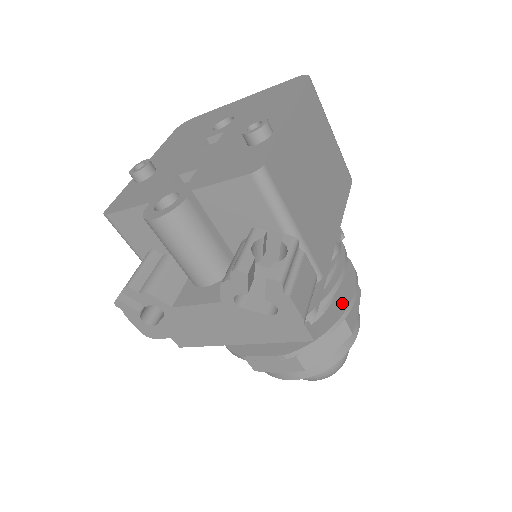
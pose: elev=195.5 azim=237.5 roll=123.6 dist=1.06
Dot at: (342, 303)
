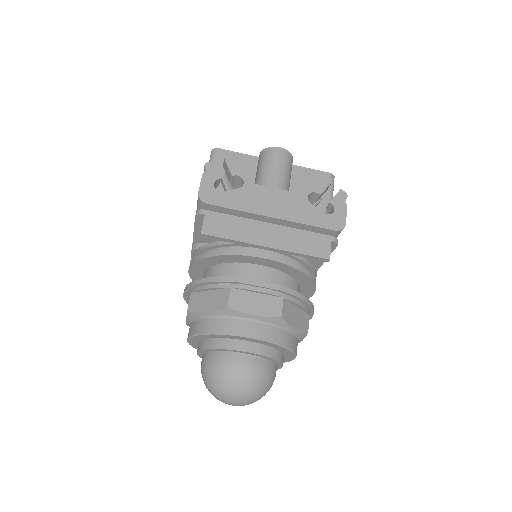
Dot at: occluded
